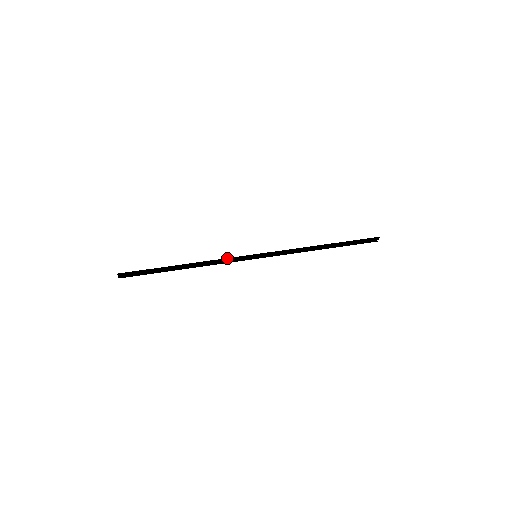
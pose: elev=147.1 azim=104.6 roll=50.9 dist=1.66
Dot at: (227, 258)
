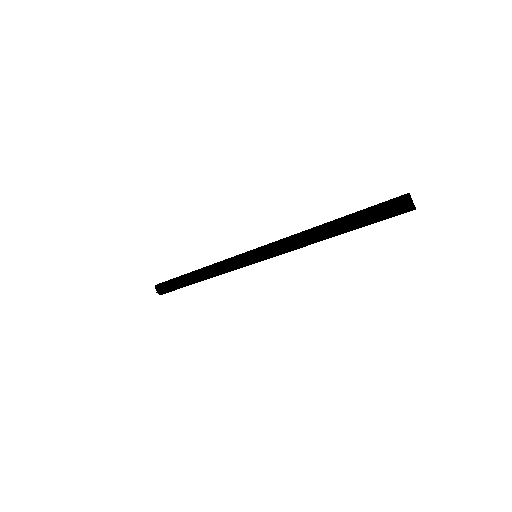
Dot at: (228, 258)
